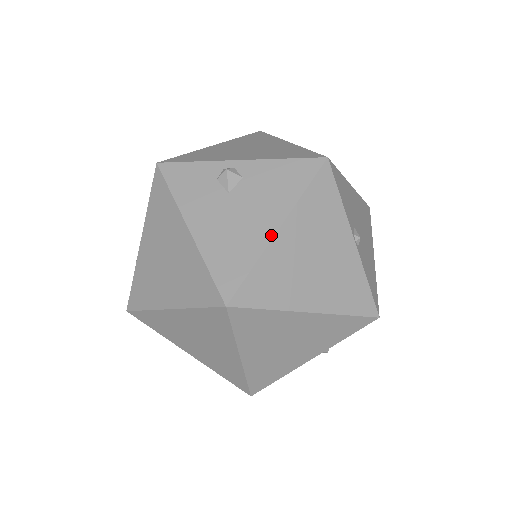
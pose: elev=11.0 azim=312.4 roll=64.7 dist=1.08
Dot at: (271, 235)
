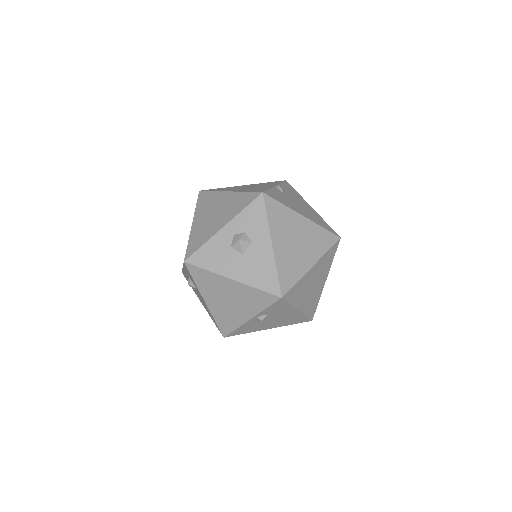
Dot at: occluded
